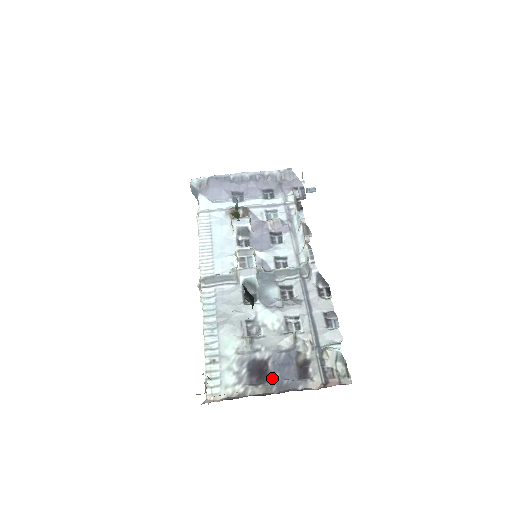
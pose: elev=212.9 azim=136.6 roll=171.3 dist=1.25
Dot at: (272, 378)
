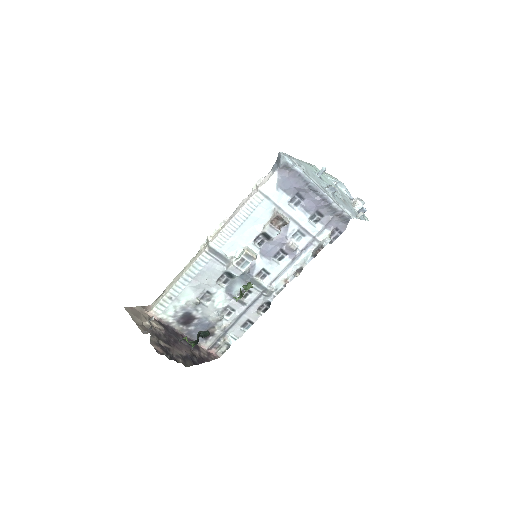
Dot at: (190, 327)
